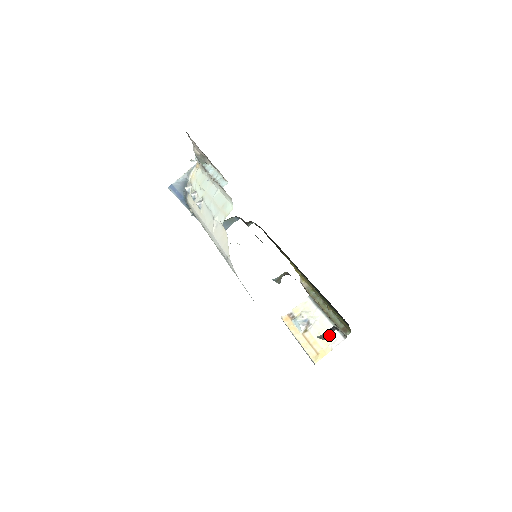
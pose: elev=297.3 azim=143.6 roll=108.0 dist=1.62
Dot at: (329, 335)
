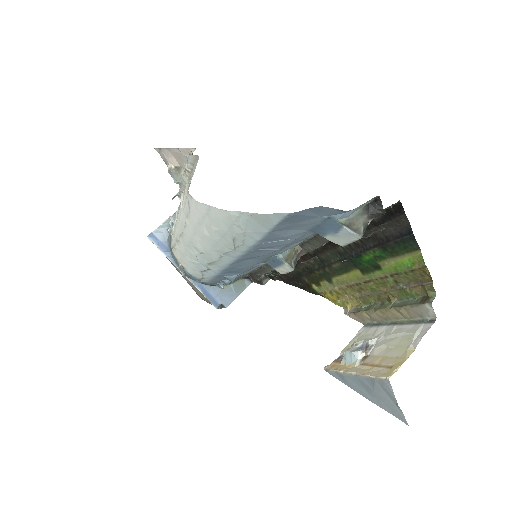
Dot at: (405, 336)
